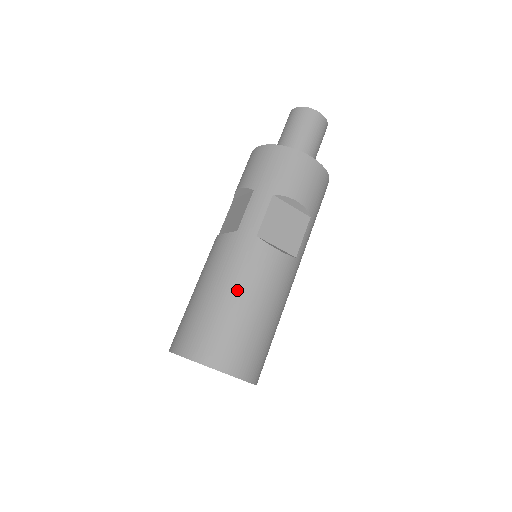
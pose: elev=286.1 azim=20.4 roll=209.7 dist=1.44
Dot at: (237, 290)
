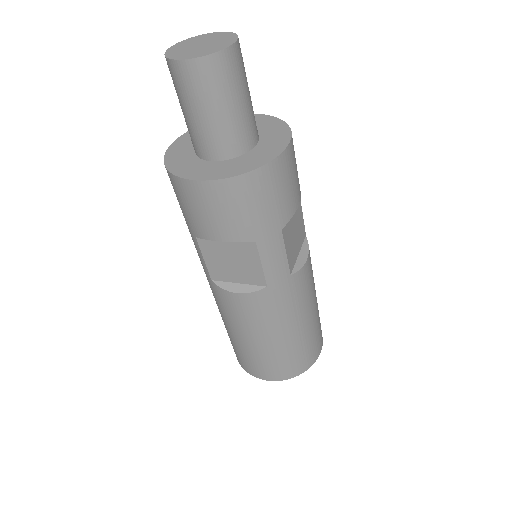
Dot at: (228, 324)
